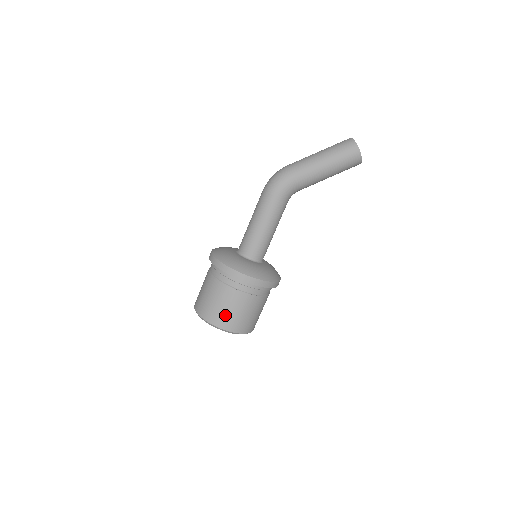
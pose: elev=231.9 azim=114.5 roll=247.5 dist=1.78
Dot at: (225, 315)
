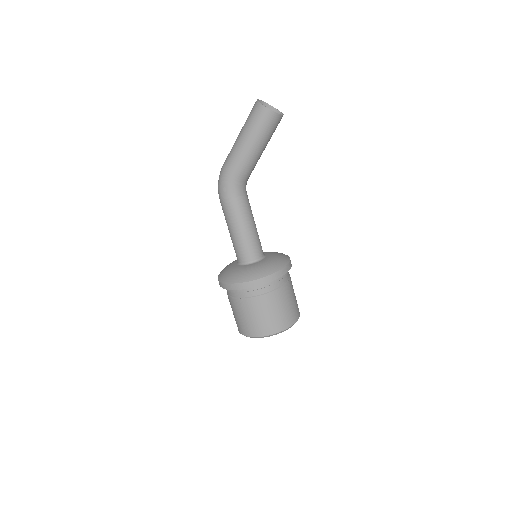
Dot at: (250, 324)
